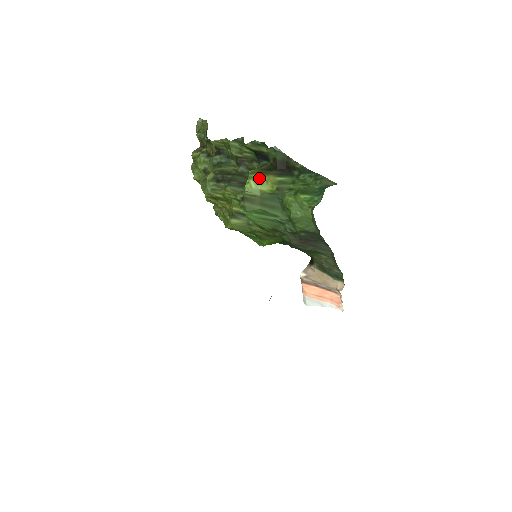
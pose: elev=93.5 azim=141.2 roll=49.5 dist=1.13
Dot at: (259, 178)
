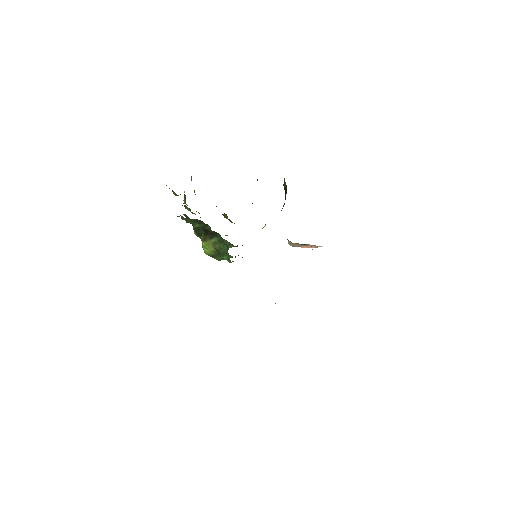
Dot at: (205, 244)
